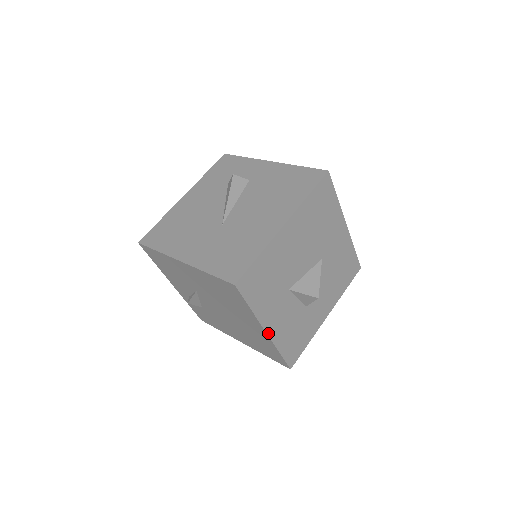
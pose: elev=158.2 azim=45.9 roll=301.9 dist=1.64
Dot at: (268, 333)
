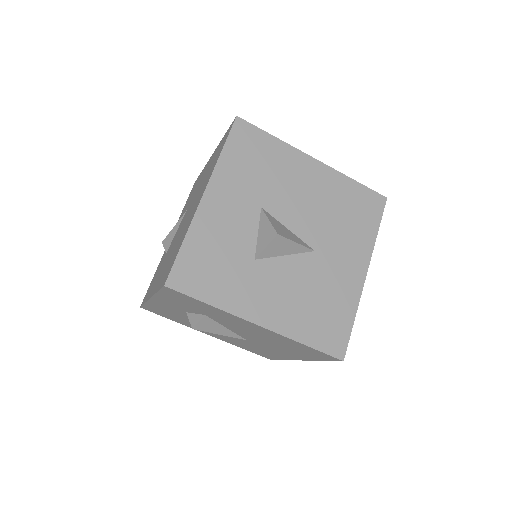
Dot at: (203, 200)
